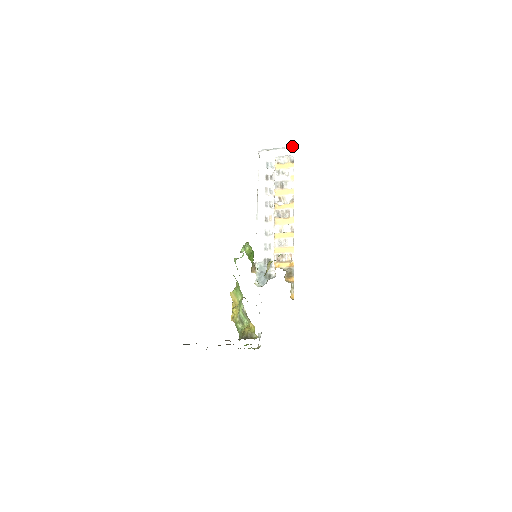
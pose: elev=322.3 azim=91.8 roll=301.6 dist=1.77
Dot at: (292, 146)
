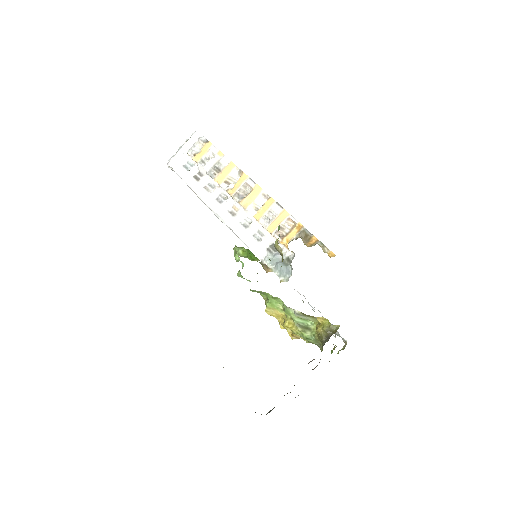
Dot at: (193, 131)
